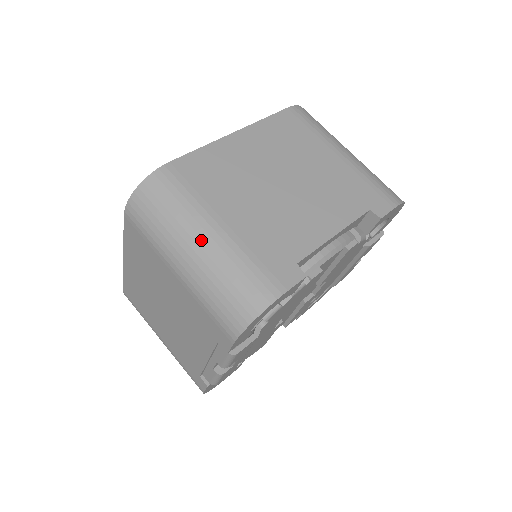
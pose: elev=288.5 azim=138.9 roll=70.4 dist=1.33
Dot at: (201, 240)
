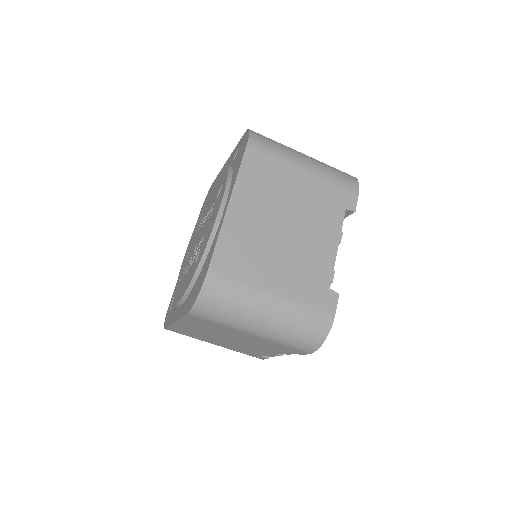
Dot at: (266, 312)
